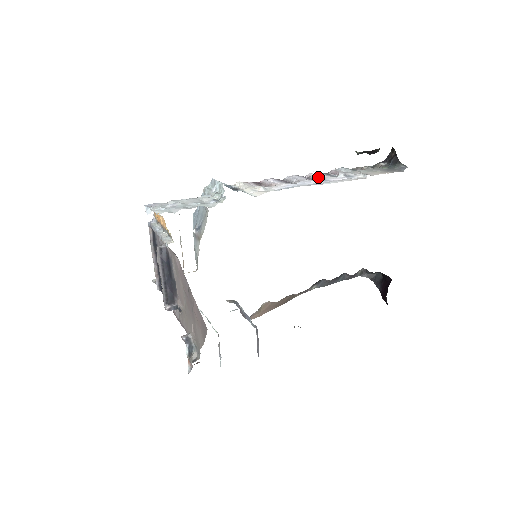
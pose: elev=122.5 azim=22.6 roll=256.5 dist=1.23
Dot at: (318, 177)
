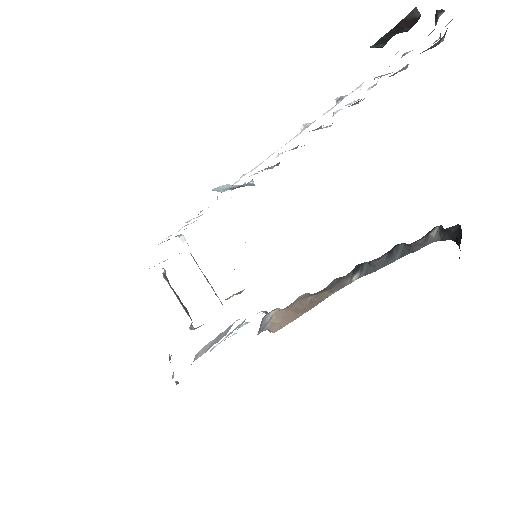
Dot at: (301, 126)
